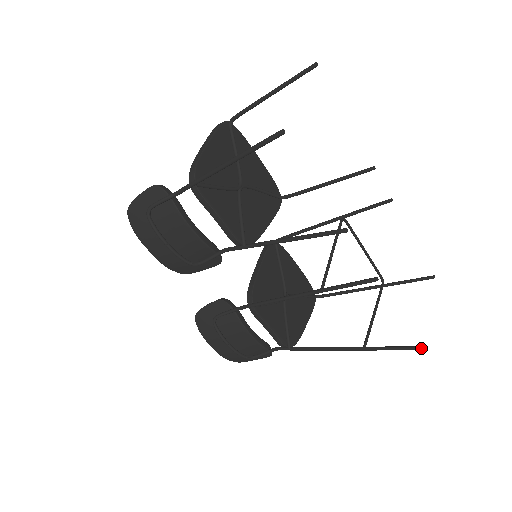
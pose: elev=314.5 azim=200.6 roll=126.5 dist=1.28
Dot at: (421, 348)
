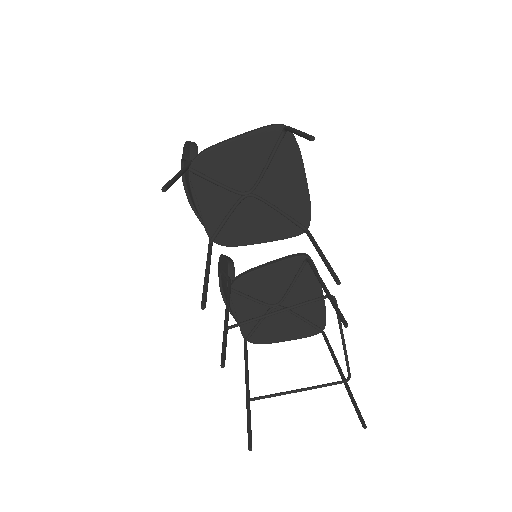
Dot at: (249, 448)
